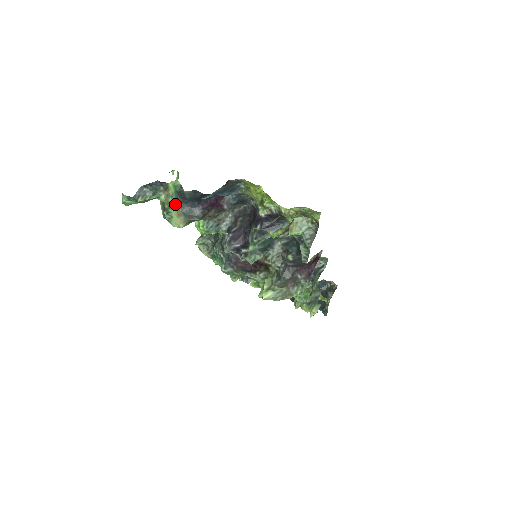
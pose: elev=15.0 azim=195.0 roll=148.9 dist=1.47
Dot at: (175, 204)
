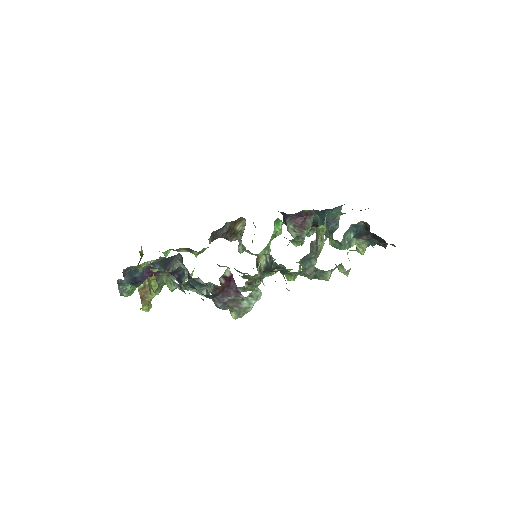
Dot at: occluded
